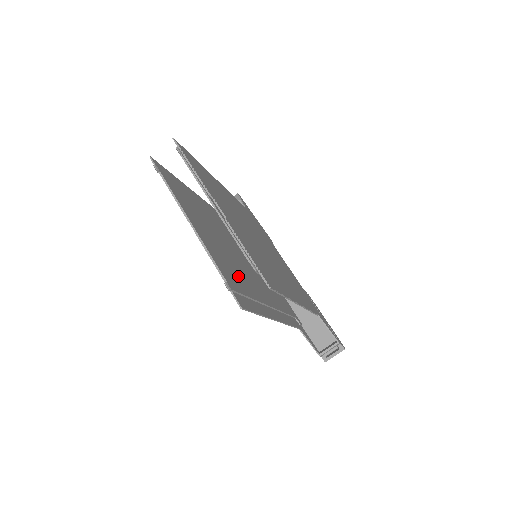
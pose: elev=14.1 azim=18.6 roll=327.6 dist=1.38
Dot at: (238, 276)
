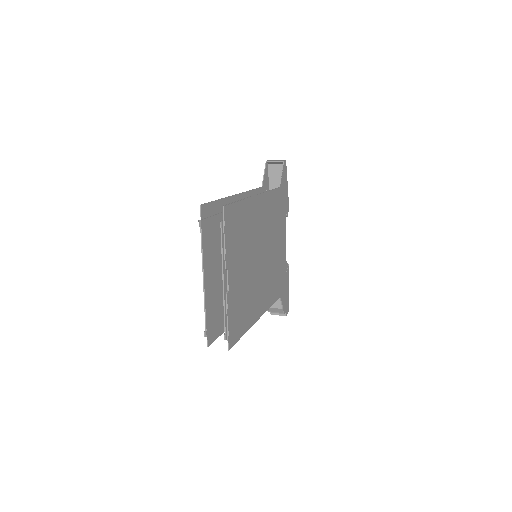
Dot at: occluded
